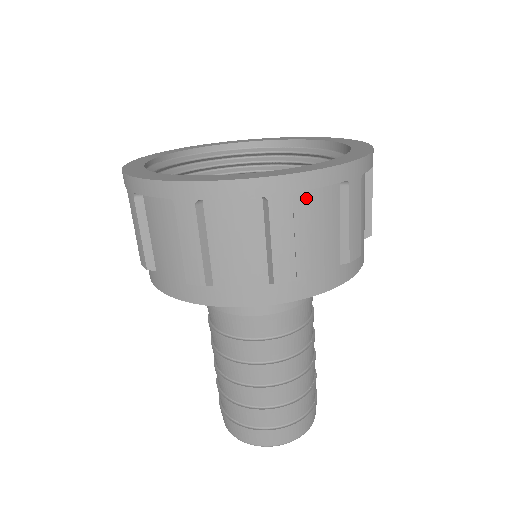
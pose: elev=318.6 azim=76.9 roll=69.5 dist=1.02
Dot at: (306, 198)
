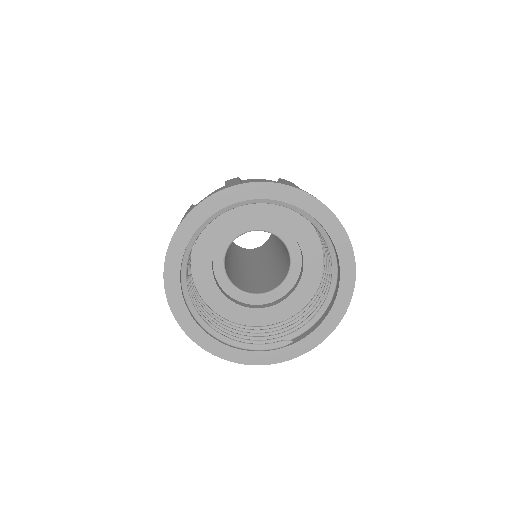
Dot at: occluded
